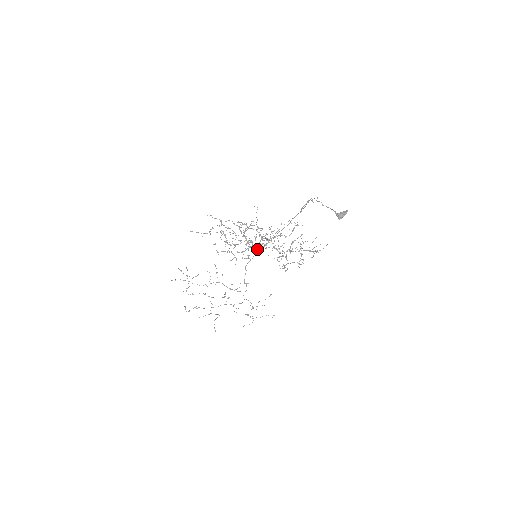
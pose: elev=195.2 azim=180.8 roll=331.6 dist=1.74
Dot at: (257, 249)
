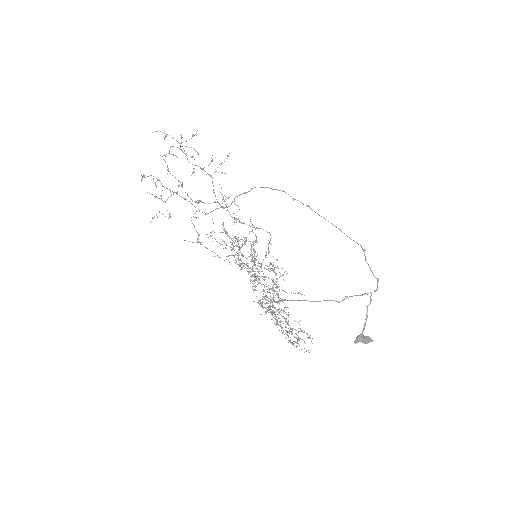
Dot at: (255, 286)
